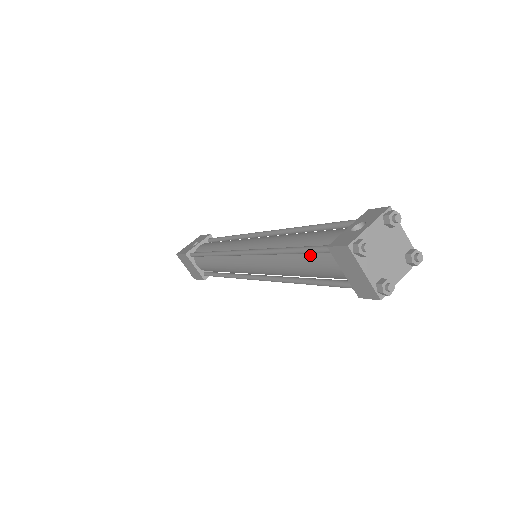
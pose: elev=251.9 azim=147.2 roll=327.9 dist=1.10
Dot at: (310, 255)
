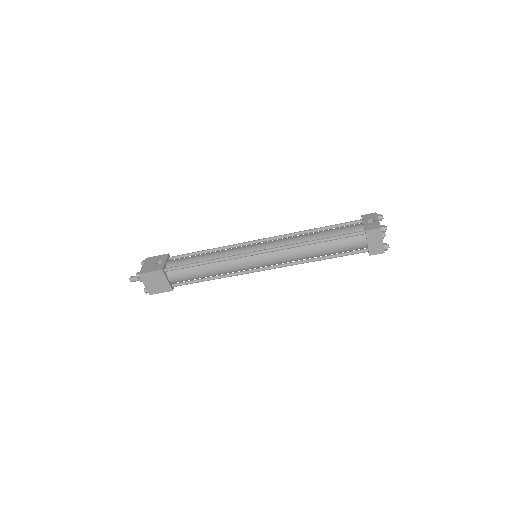
Dot at: (339, 240)
